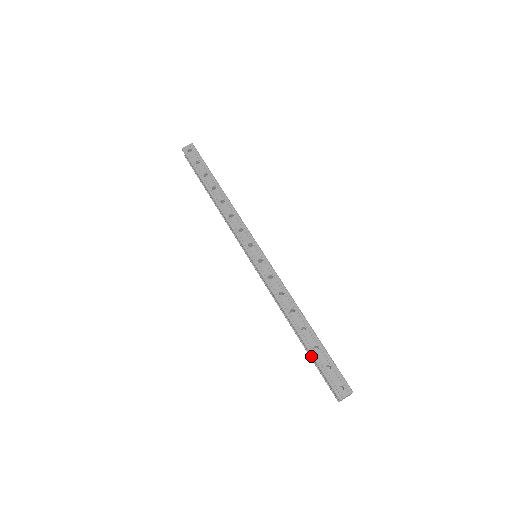
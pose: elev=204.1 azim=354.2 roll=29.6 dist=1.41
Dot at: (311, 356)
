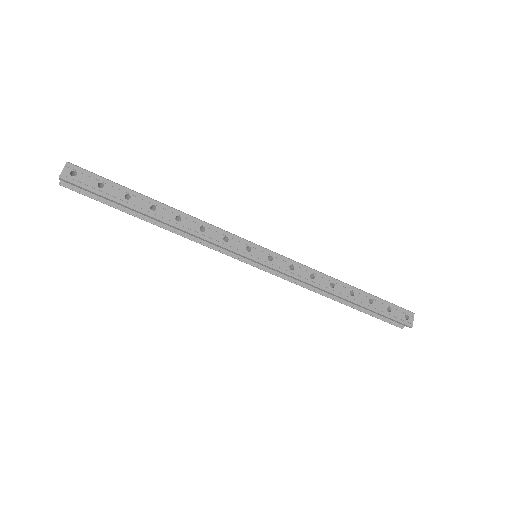
Dot at: (371, 311)
